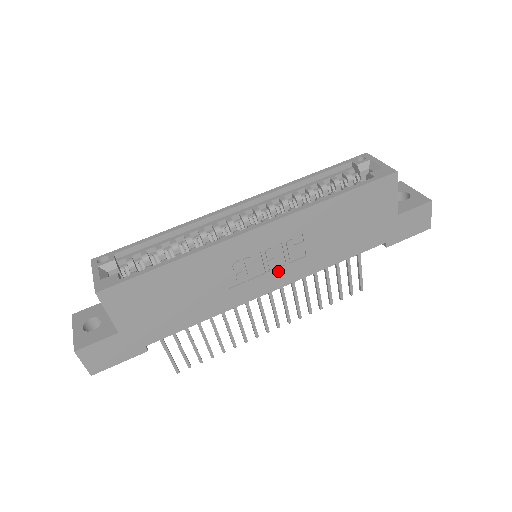
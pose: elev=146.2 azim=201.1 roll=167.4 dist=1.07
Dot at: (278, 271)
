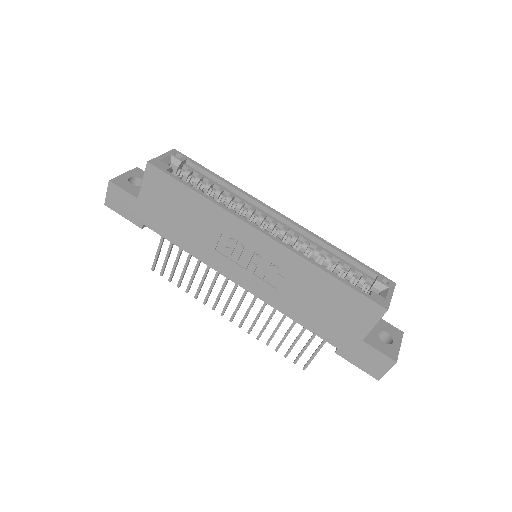
Dot at: (252, 276)
